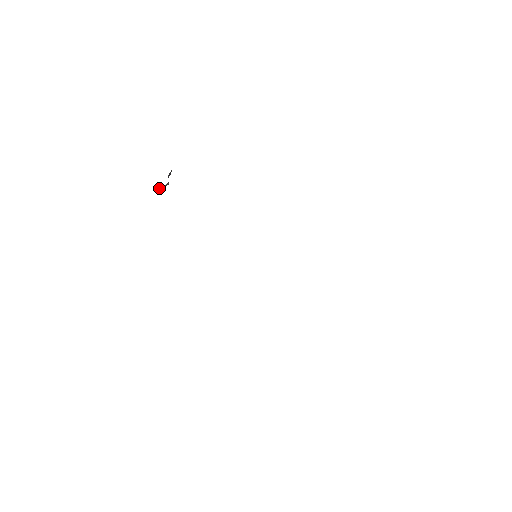
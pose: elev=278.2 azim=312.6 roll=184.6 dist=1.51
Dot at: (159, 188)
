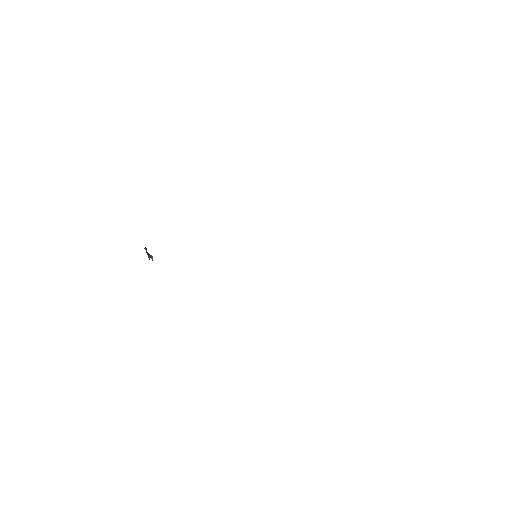
Dot at: occluded
